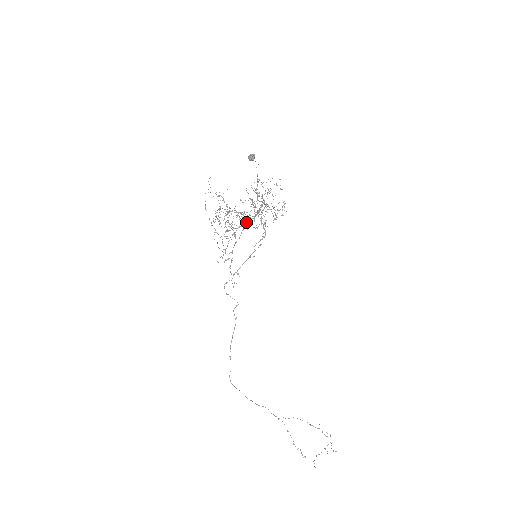
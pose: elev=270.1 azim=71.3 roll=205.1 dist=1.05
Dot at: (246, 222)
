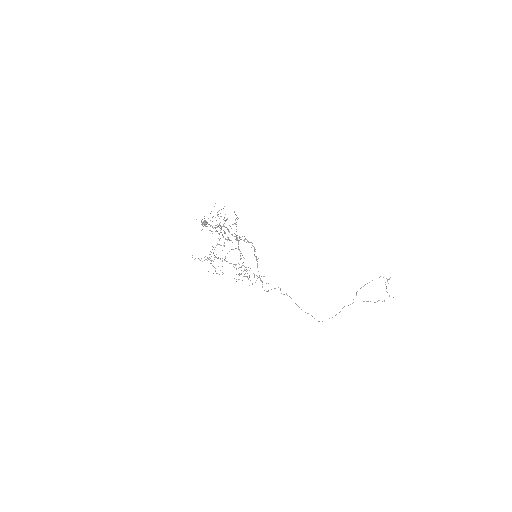
Dot at: (240, 253)
